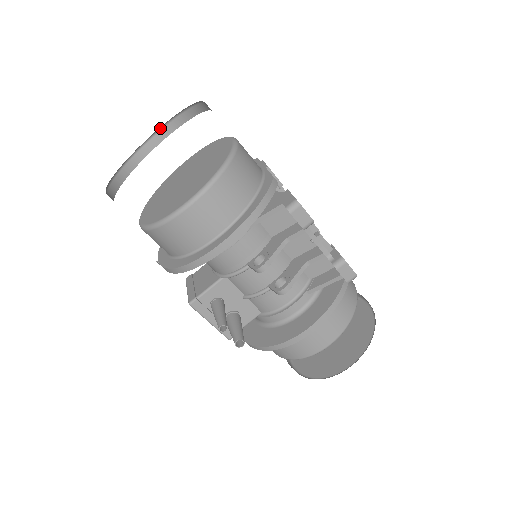
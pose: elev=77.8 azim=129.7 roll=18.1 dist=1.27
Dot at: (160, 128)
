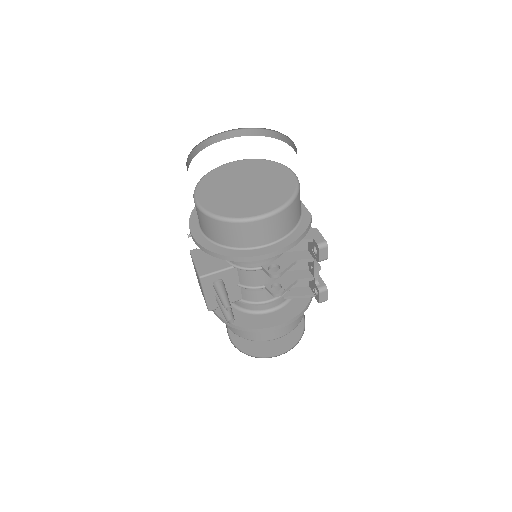
Dot at: (233, 129)
